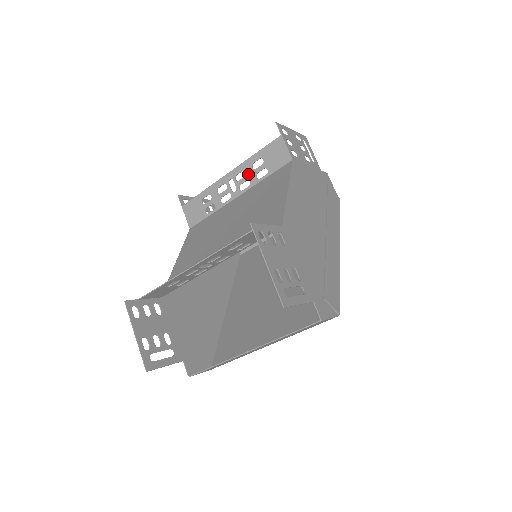
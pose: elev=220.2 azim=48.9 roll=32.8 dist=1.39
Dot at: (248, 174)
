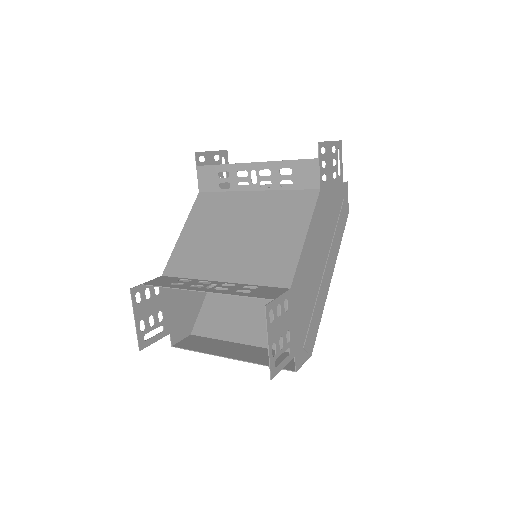
Dot at: (273, 176)
